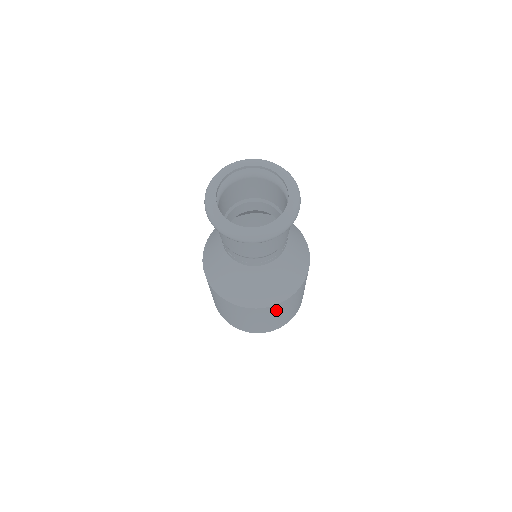
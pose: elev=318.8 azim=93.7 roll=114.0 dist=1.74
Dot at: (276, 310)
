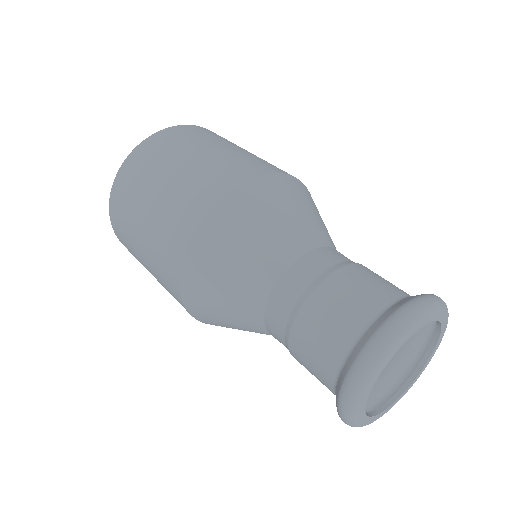
Dot at: occluded
